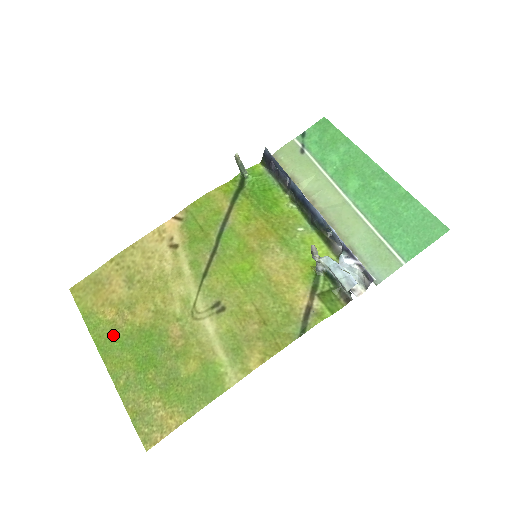
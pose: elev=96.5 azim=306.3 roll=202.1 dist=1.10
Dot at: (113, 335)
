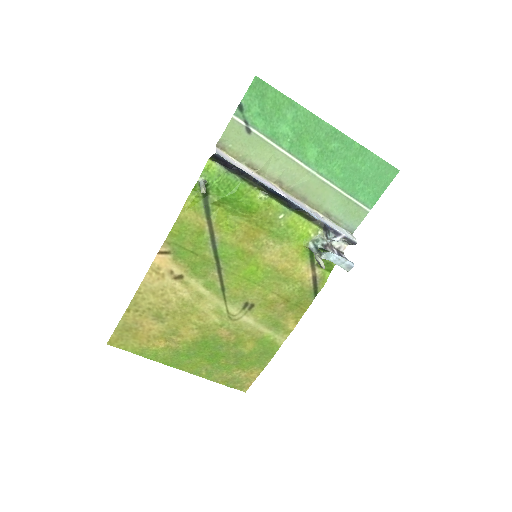
Dot at: (175, 354)
